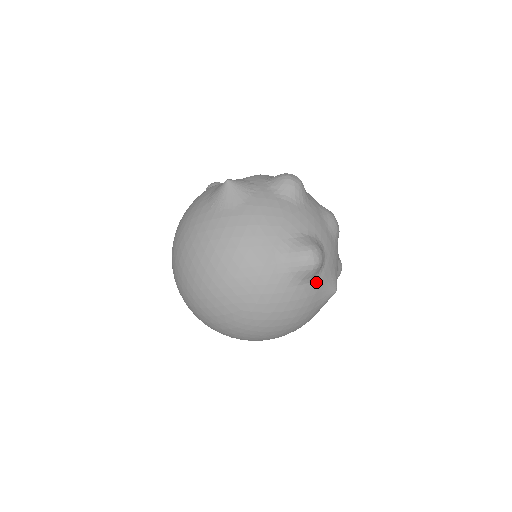
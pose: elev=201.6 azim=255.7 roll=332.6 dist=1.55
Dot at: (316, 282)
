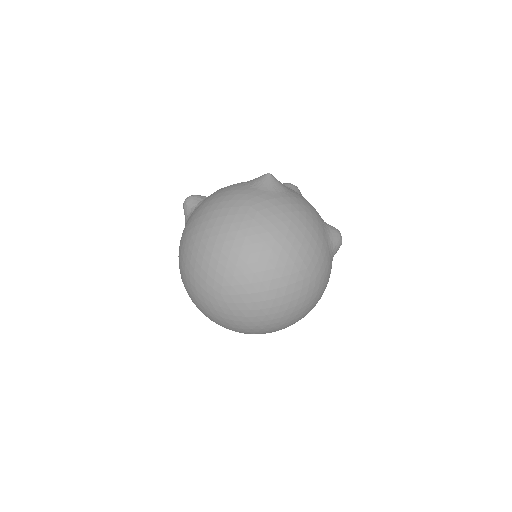
Dot at: occluded
